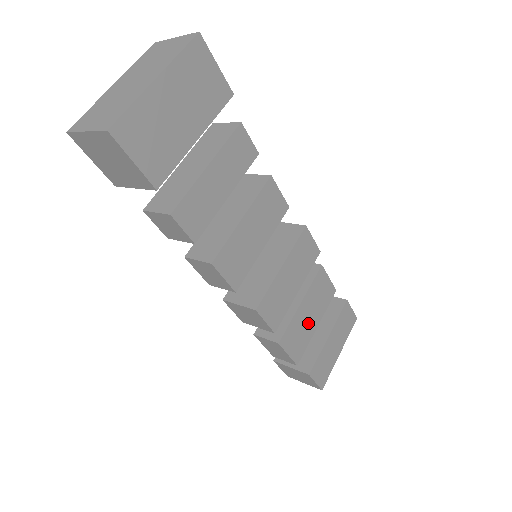
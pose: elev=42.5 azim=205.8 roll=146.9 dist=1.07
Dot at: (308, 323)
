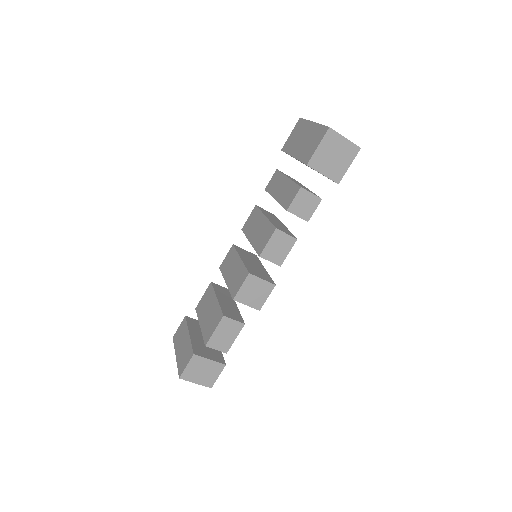
Dot at: occluded
